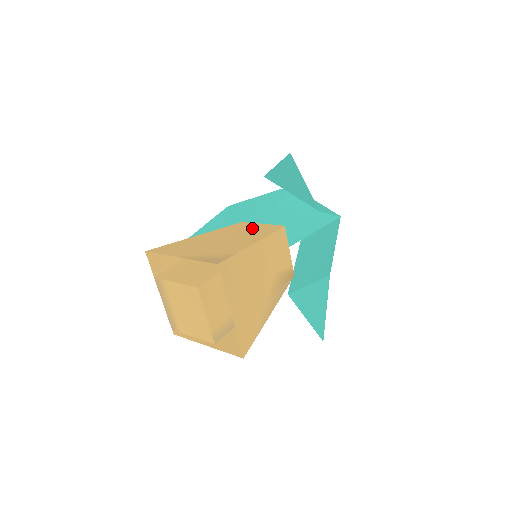
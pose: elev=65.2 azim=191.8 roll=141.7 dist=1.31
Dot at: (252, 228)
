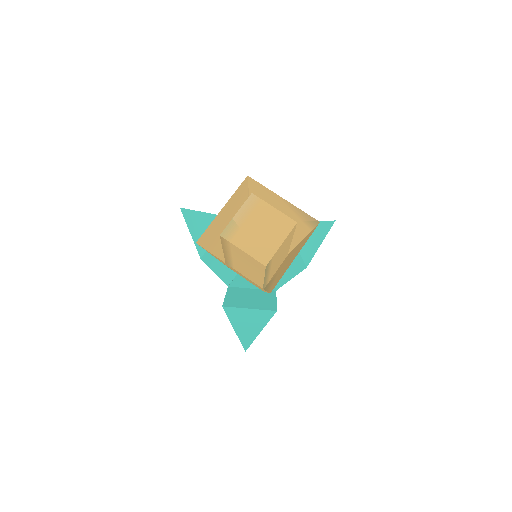
Dot at: occluded
